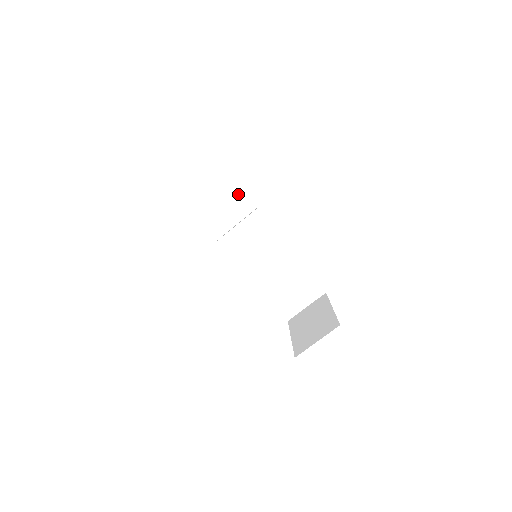
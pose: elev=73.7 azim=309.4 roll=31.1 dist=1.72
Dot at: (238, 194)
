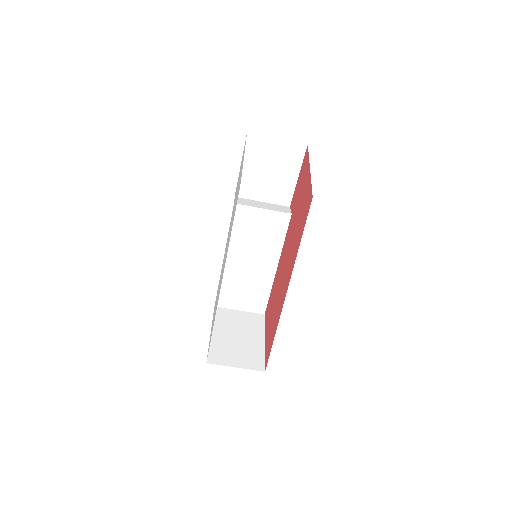
Dot at: (289, 183)
